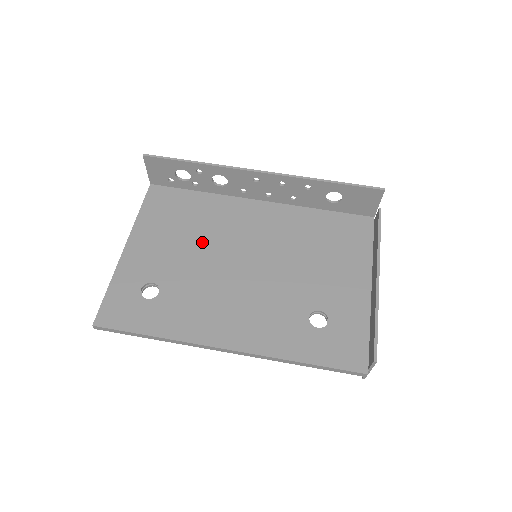
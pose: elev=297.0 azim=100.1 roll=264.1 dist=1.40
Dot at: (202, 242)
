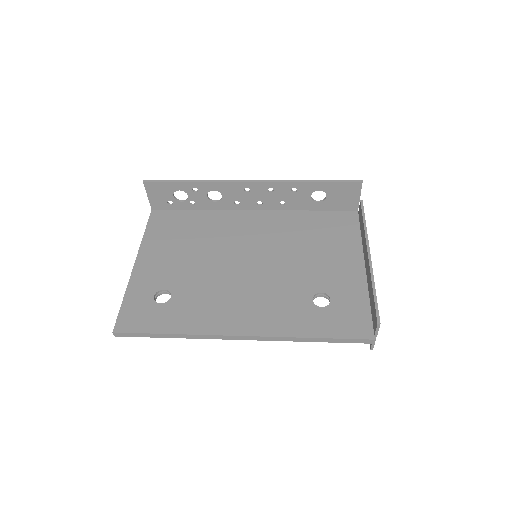
Dot at: (205, 250)
